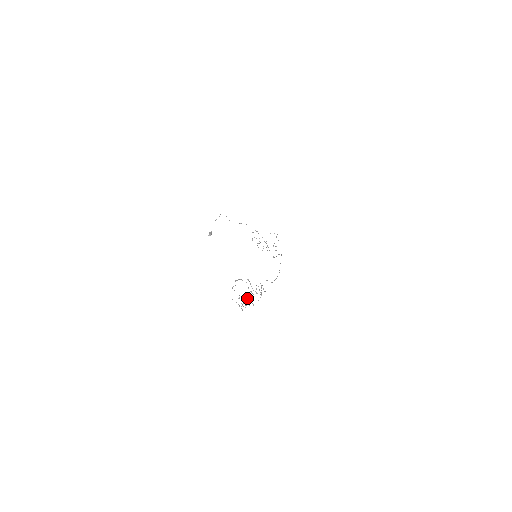
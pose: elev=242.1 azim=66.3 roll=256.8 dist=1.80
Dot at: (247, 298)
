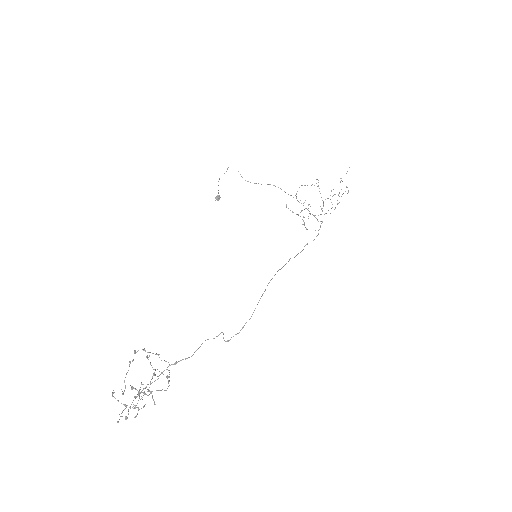
Dot at: occluded
